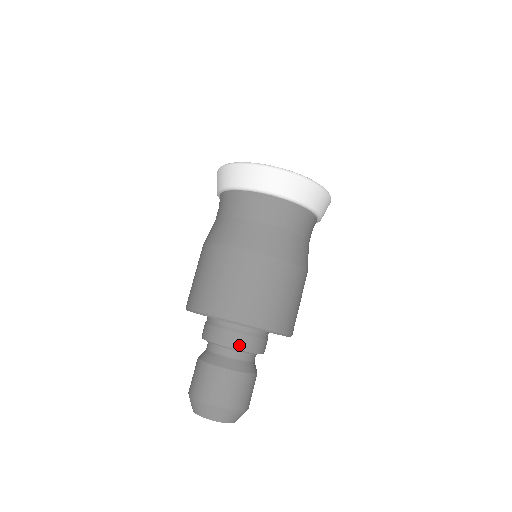
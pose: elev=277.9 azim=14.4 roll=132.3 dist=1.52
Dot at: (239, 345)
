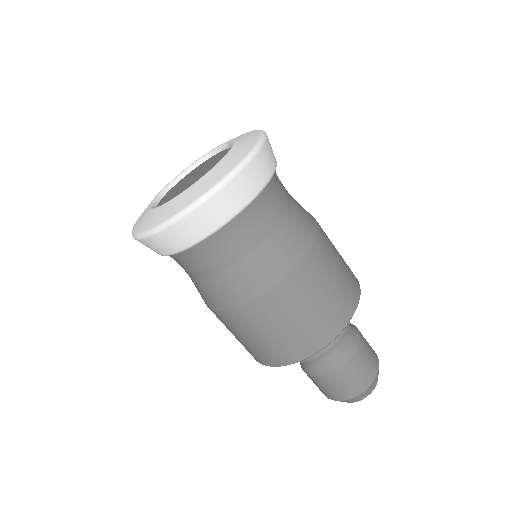
Dot at: occluded
